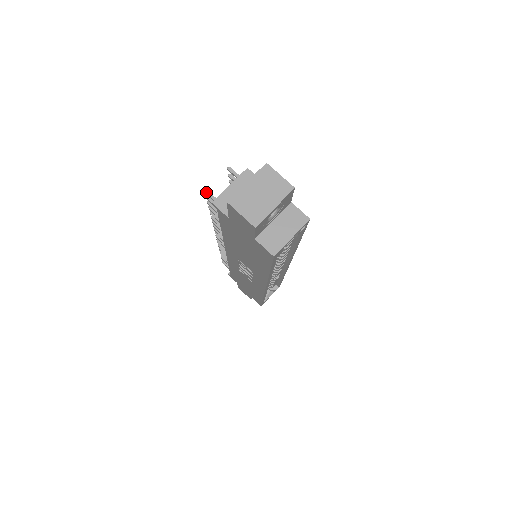
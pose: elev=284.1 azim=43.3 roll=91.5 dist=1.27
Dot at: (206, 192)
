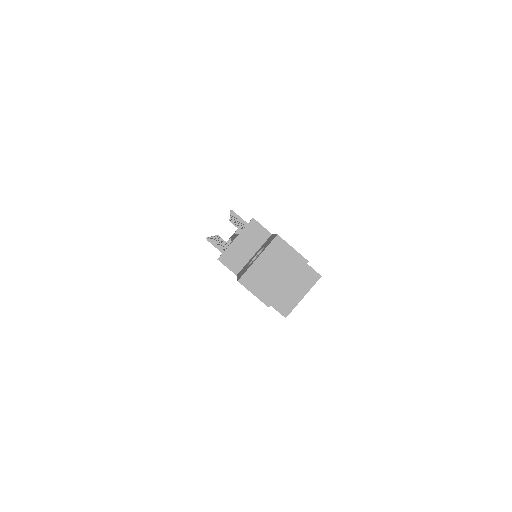
Dot at: (209, 241)
